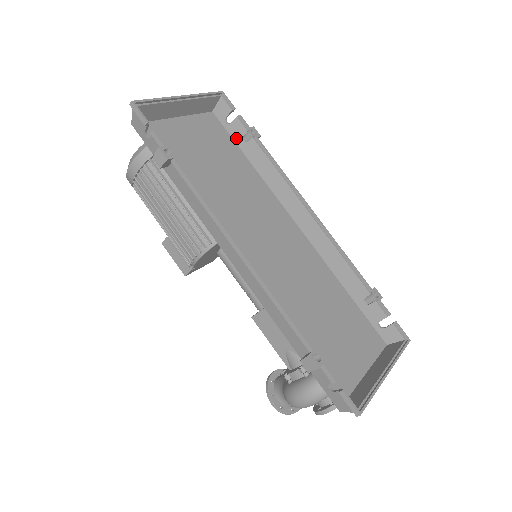
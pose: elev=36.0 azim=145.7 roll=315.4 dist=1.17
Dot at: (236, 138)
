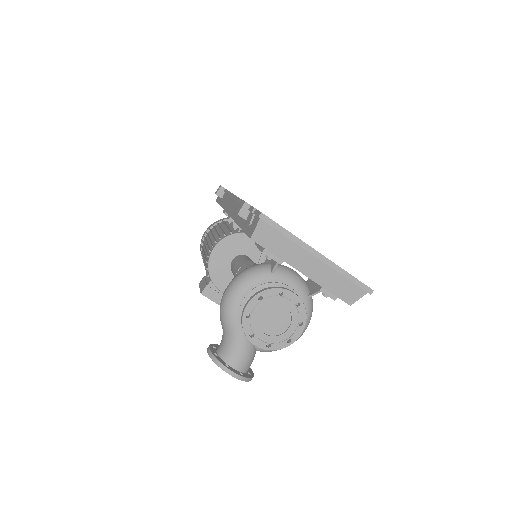
Dot at: occluded
